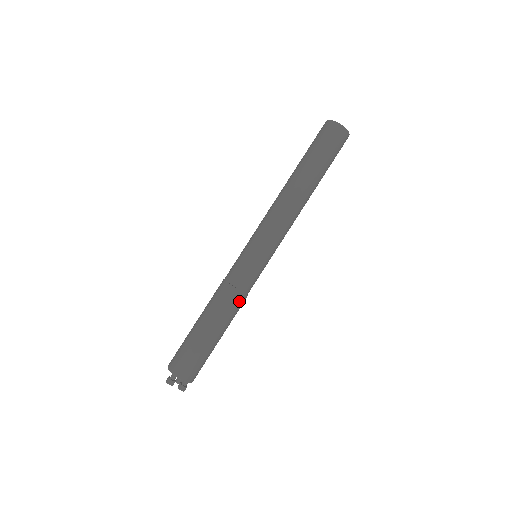
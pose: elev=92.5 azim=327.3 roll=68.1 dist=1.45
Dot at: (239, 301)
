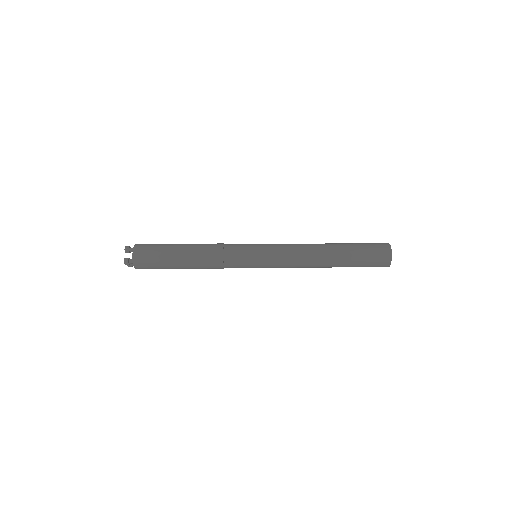
Dot at: (215, 259)
